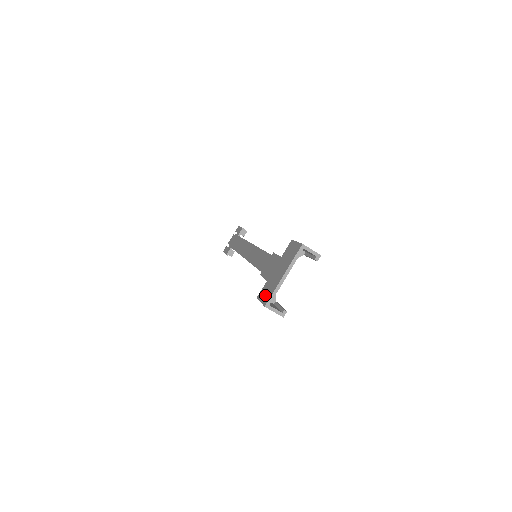
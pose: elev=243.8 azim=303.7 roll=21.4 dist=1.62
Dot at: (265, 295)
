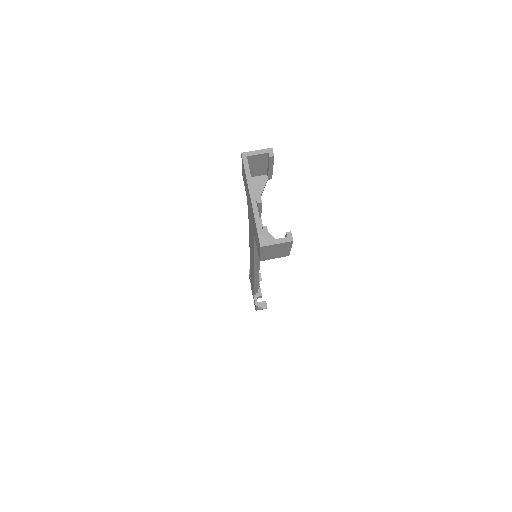
Dot at: (257, 242)
